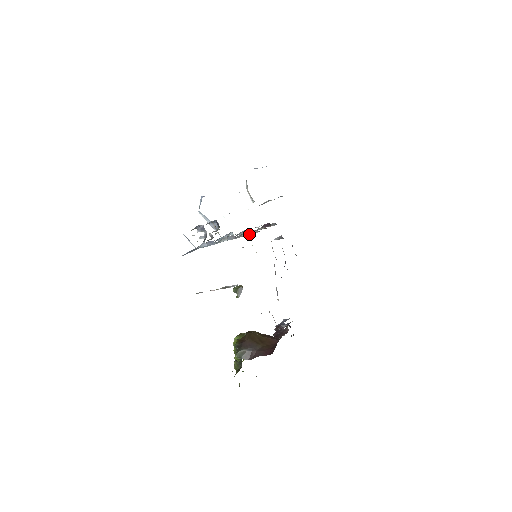
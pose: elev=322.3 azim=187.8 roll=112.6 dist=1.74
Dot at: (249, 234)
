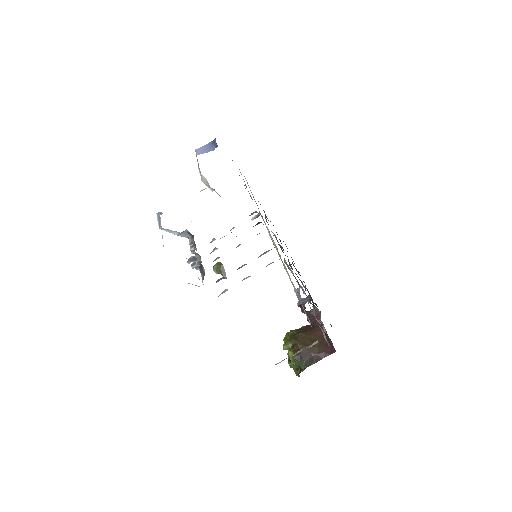
Dot at: (261, 255)
